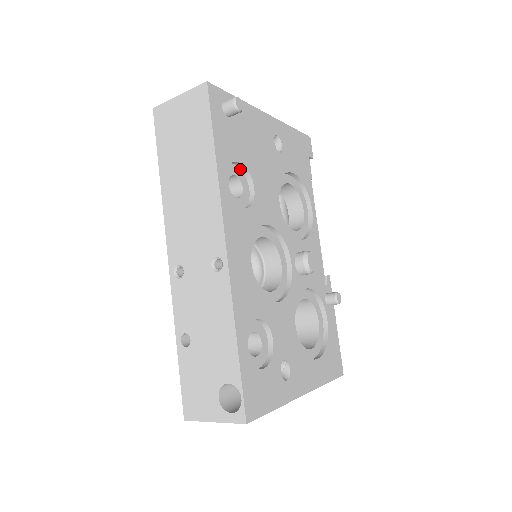
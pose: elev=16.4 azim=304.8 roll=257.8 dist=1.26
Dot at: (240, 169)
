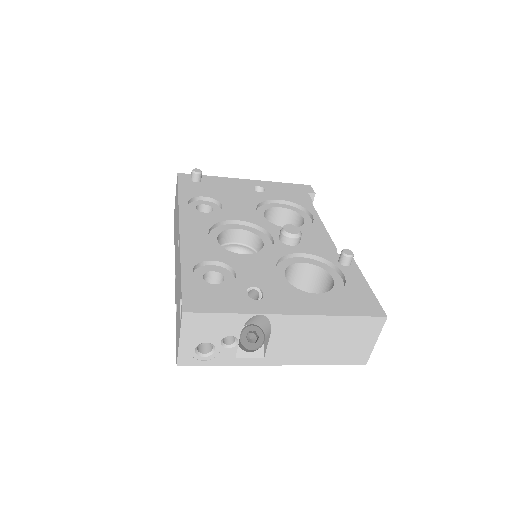
Dot at: (212, 202)
